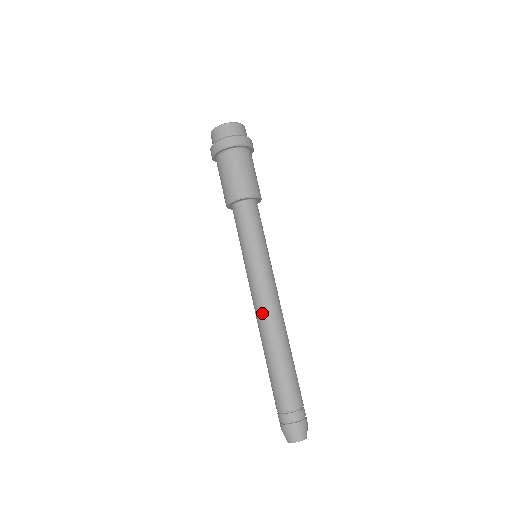
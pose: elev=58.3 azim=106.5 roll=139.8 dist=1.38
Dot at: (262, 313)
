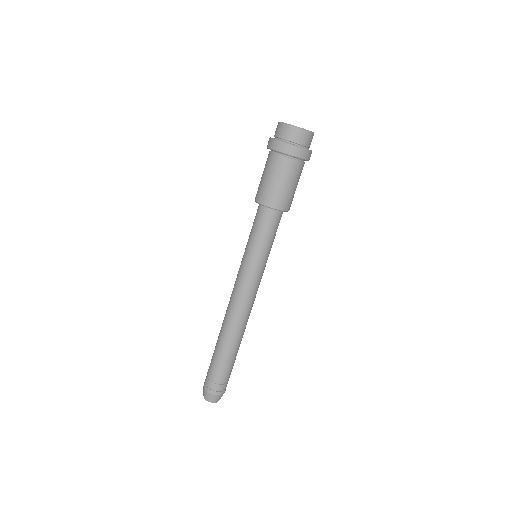
Dot at: (236, 307)
